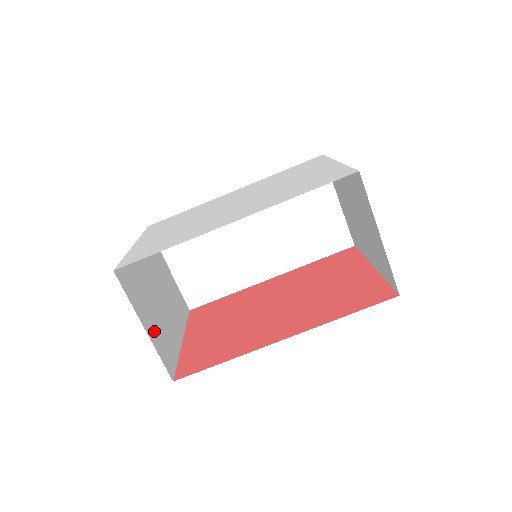
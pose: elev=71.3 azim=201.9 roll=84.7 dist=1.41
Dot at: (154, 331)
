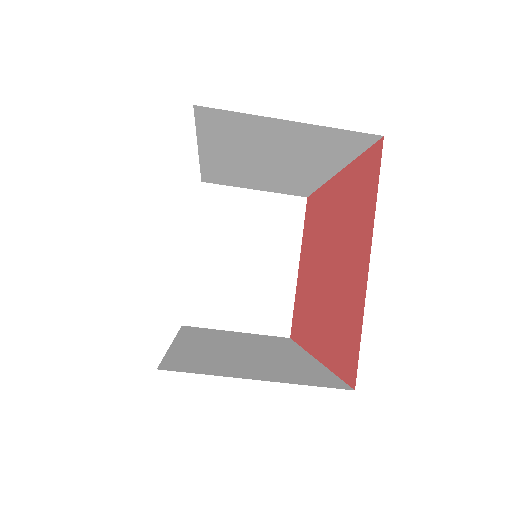
Dot at: (250, 317)
